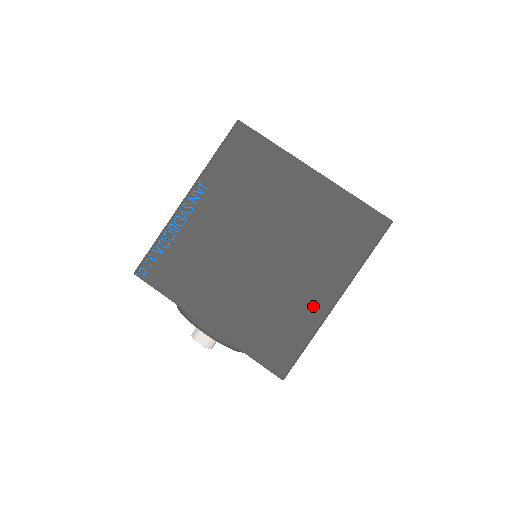
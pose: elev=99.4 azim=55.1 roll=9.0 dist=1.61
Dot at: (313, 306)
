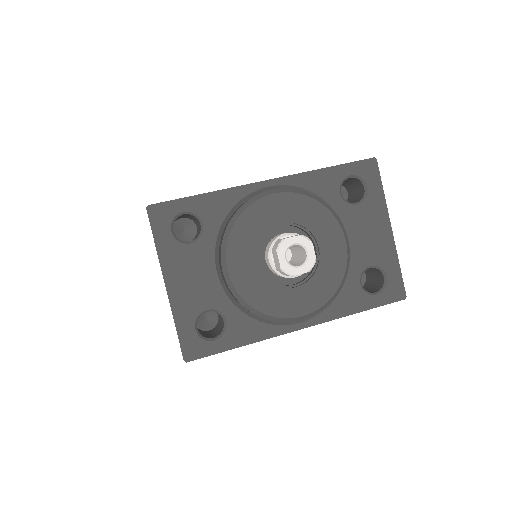
Dot at: occluded
